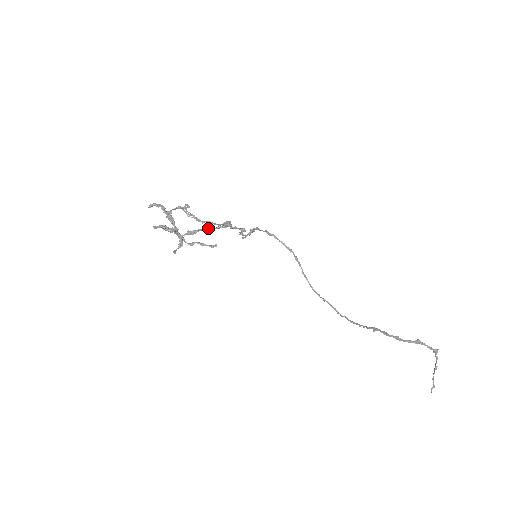
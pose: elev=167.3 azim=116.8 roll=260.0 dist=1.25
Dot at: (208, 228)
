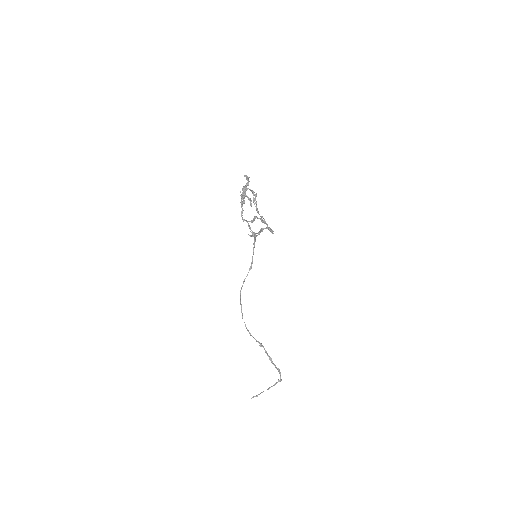
Dot at: occluded
